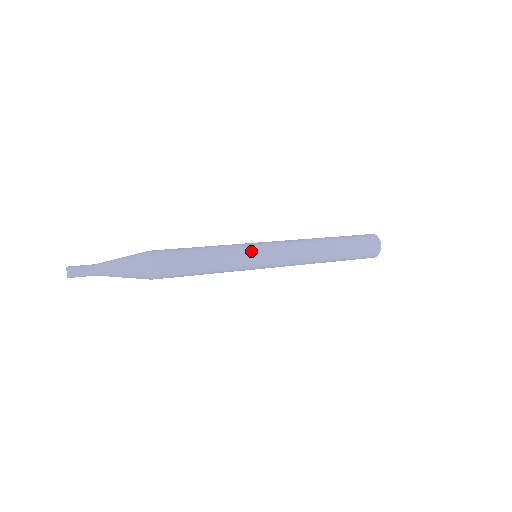
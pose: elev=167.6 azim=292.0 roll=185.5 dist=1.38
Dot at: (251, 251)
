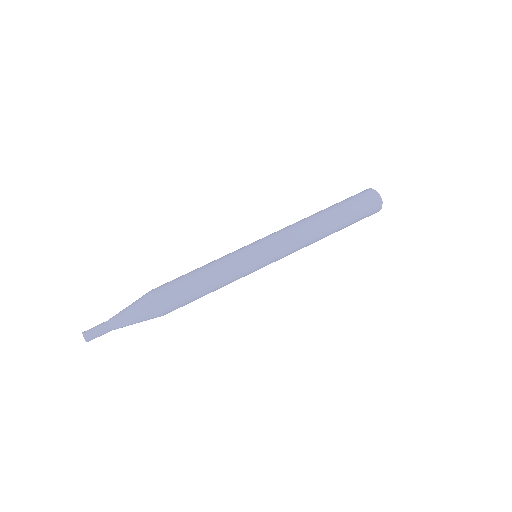
Dot at: (250, 259)
